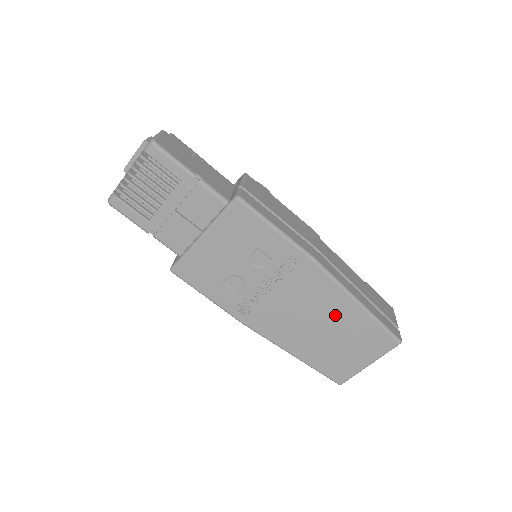
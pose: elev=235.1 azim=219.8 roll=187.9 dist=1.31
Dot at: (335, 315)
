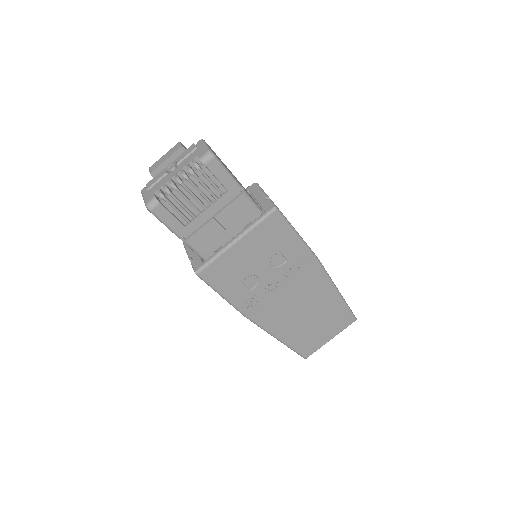
Dot at: (320, 303)
